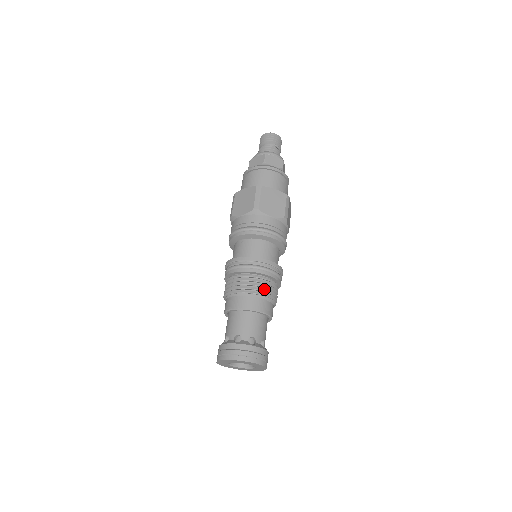
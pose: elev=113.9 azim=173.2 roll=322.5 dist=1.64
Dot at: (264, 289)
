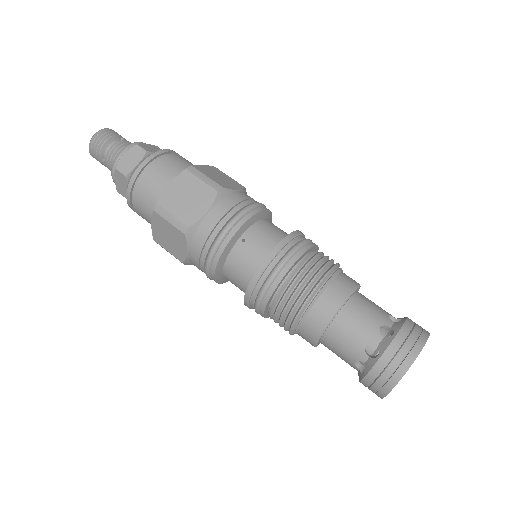
Dot at: (332, 261)
